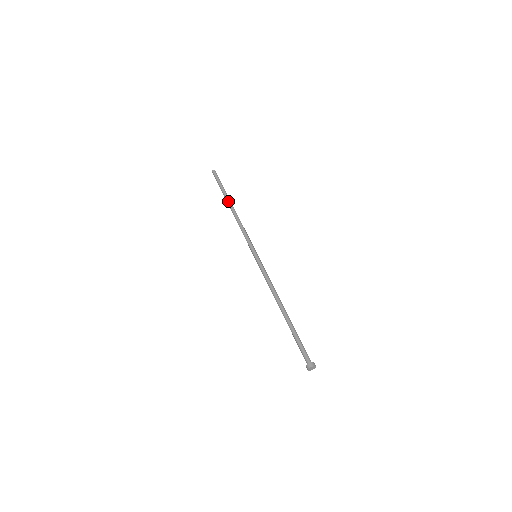
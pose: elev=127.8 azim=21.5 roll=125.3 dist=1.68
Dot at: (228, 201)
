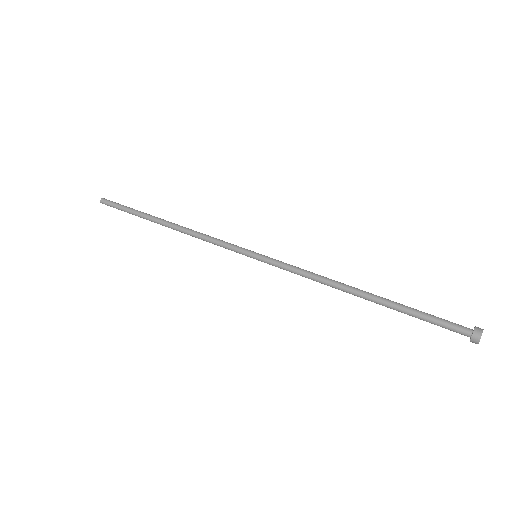
Dot at: (155, 220)
